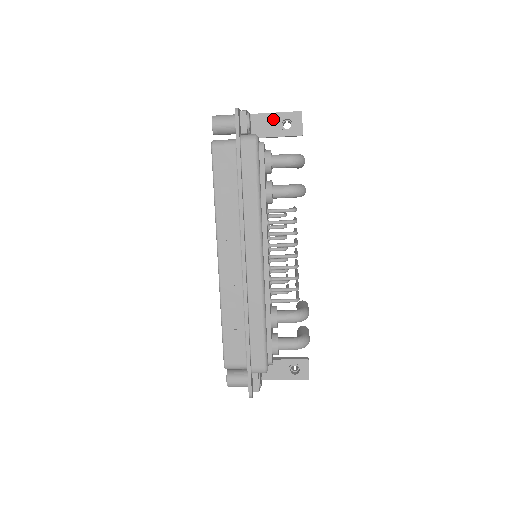
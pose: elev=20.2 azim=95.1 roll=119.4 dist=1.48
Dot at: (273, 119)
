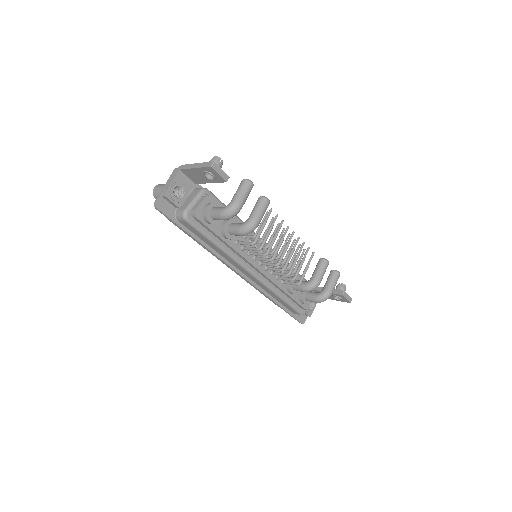
Dot at: (197, 172)
